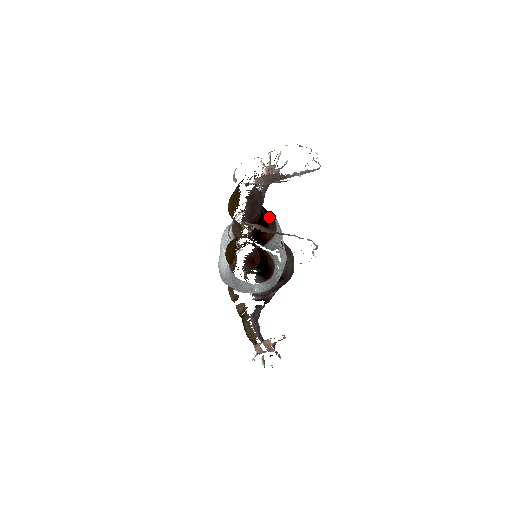
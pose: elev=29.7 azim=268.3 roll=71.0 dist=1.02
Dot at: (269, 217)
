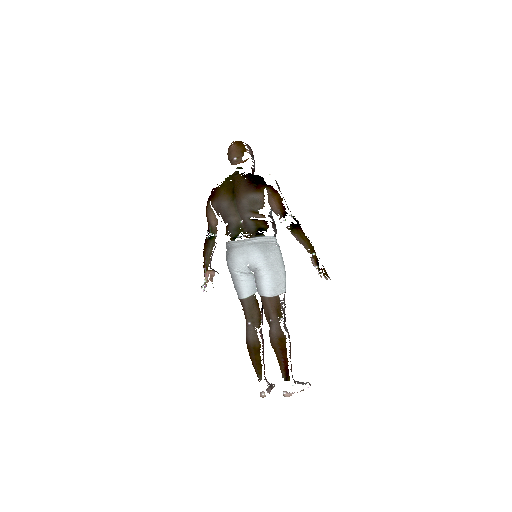
Dot at: occluded
